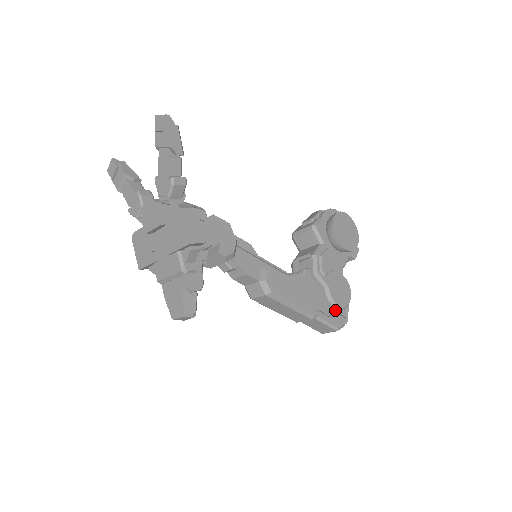
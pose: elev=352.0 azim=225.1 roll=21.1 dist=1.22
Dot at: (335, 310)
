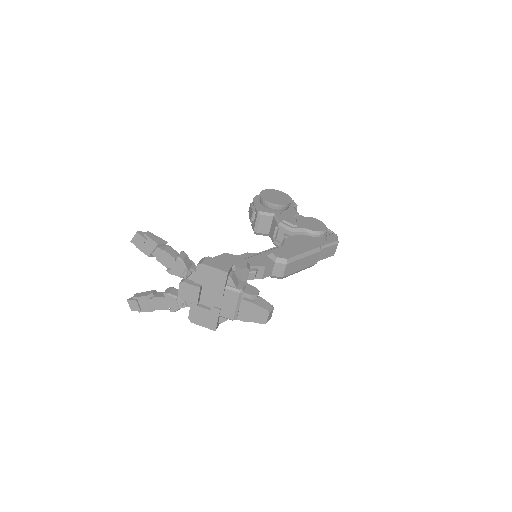
Dot at: (324, 236)
